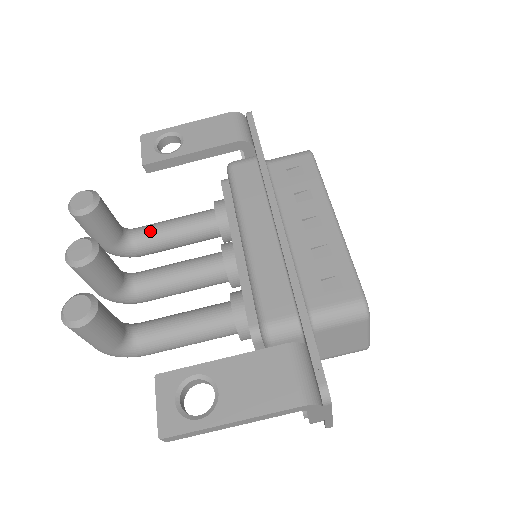
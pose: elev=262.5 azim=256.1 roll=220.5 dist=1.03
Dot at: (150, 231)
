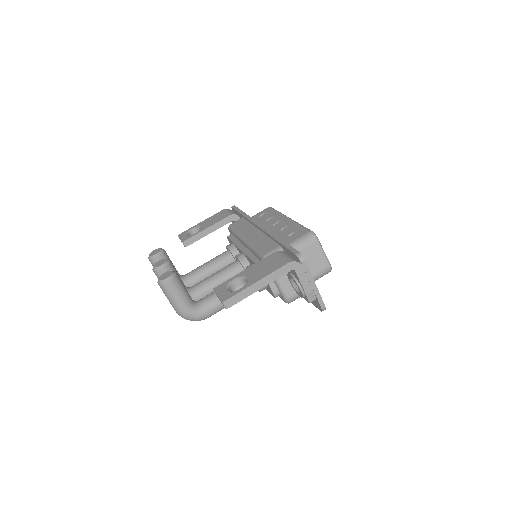
Dot at: (194, 271)
